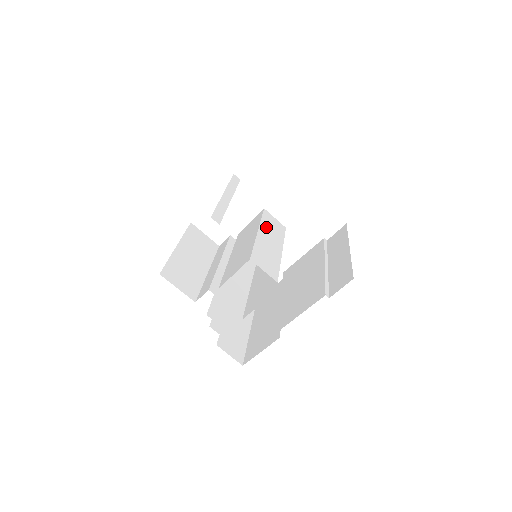
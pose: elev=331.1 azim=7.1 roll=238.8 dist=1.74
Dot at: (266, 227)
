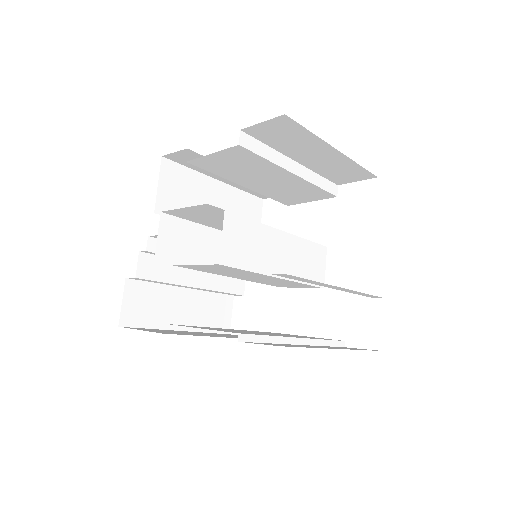
Dot at: (300, 248)
